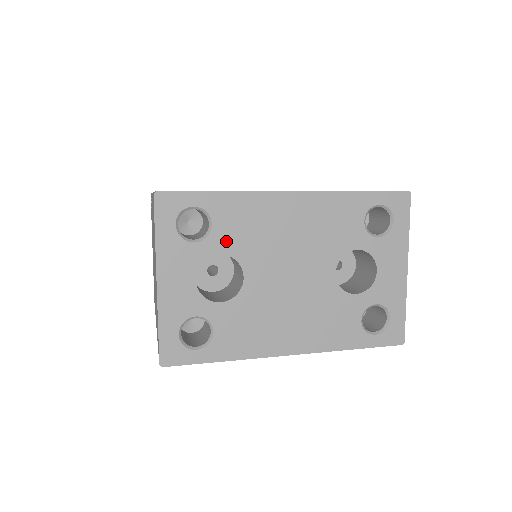
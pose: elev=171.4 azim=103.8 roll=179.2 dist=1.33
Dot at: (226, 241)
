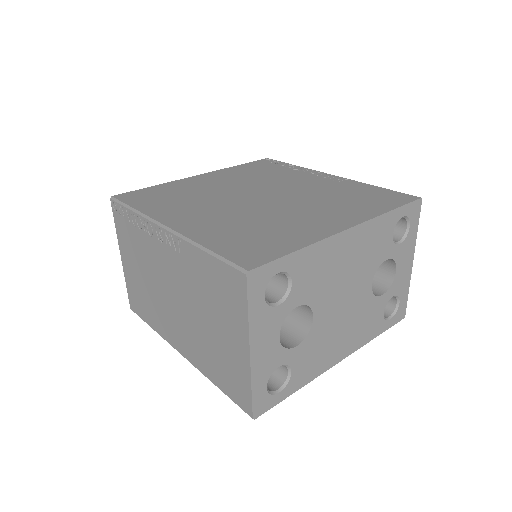
Dot at: (302, 293)
